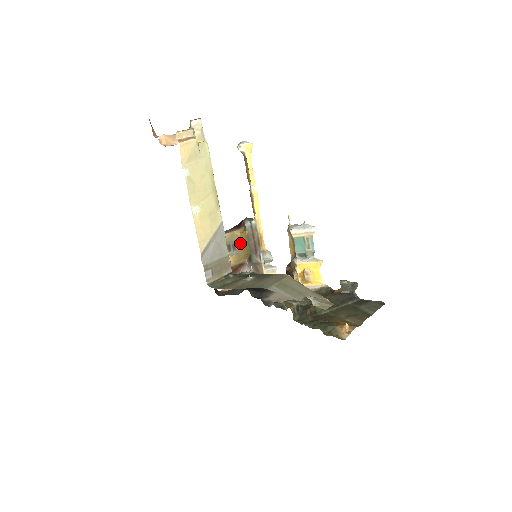
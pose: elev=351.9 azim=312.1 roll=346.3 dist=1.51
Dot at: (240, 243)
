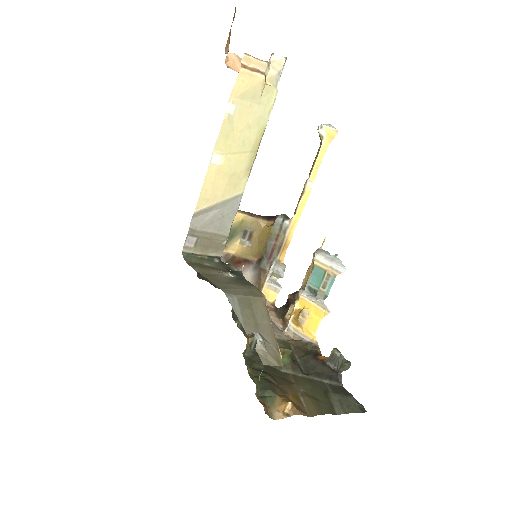
Dot at: (259, 236)
